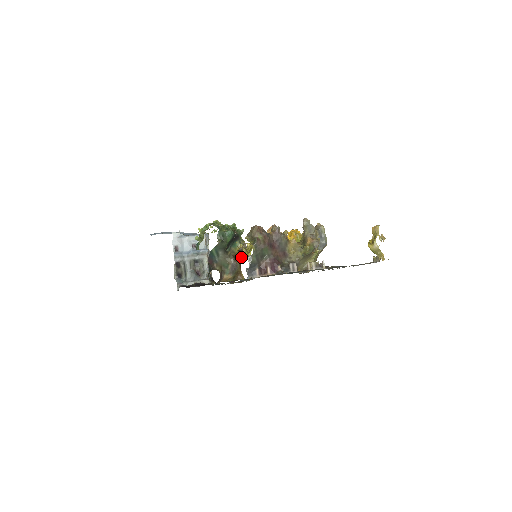
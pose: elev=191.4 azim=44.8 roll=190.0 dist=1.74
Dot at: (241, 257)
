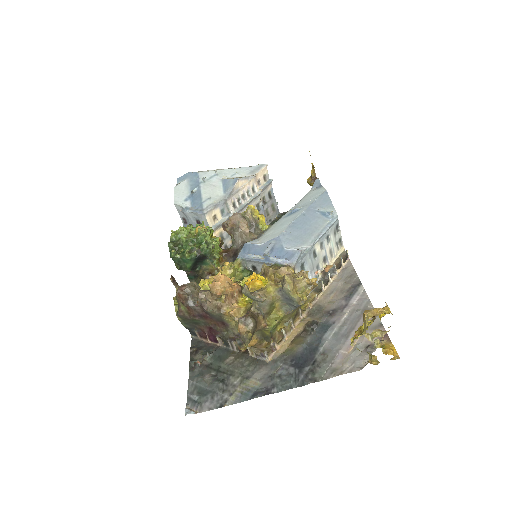
Dot at: occluded
